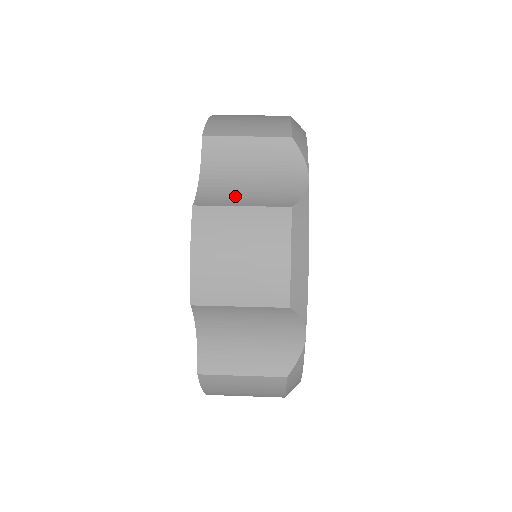
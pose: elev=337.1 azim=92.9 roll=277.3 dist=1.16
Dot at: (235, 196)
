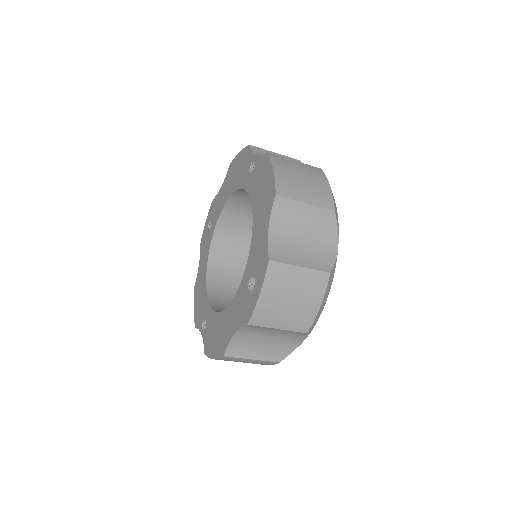
Dot at: occluded
